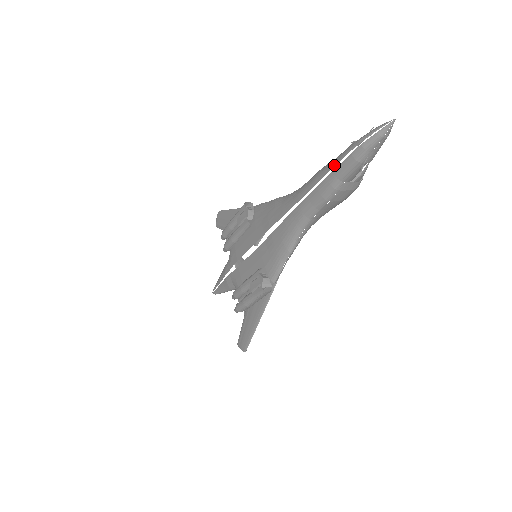
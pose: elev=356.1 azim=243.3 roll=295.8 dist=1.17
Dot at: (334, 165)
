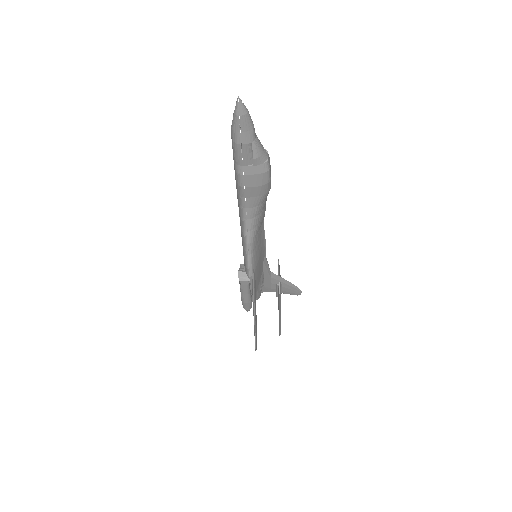
Dot at: occluded
